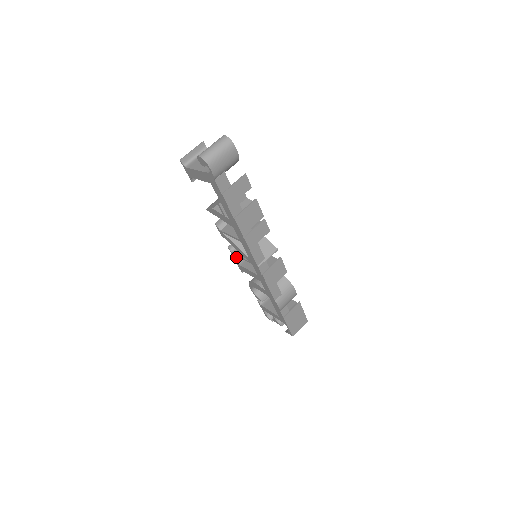
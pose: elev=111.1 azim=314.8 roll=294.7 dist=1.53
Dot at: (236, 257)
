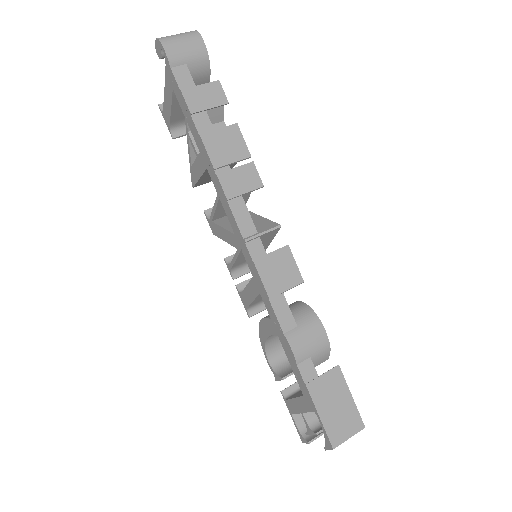
Dot at: occluded
